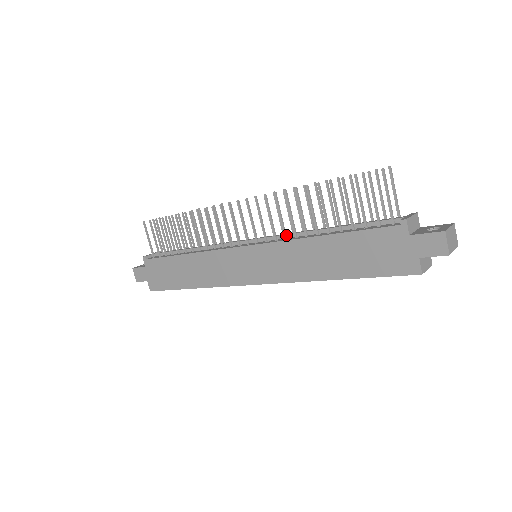
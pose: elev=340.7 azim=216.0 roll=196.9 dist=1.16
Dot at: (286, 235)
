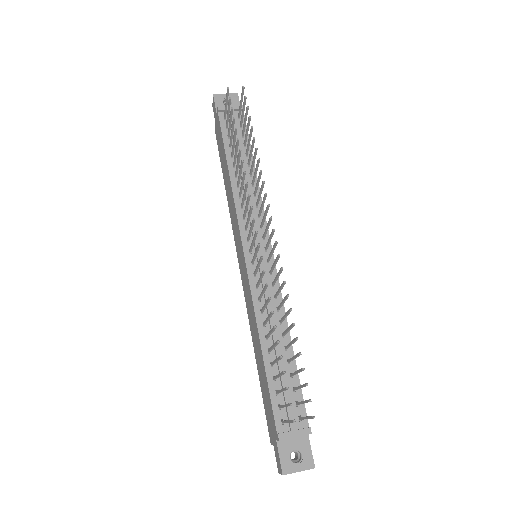
Dot at: (261, 299)
